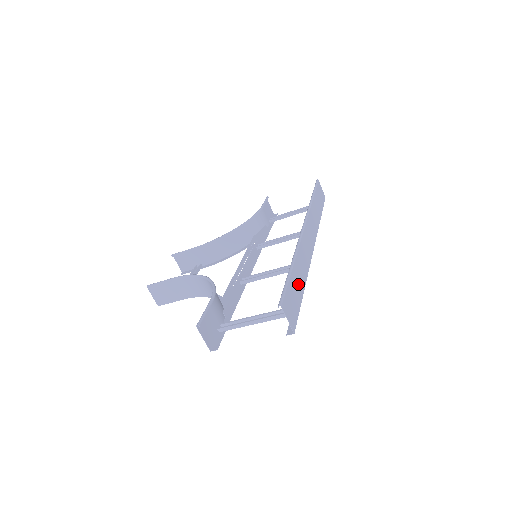
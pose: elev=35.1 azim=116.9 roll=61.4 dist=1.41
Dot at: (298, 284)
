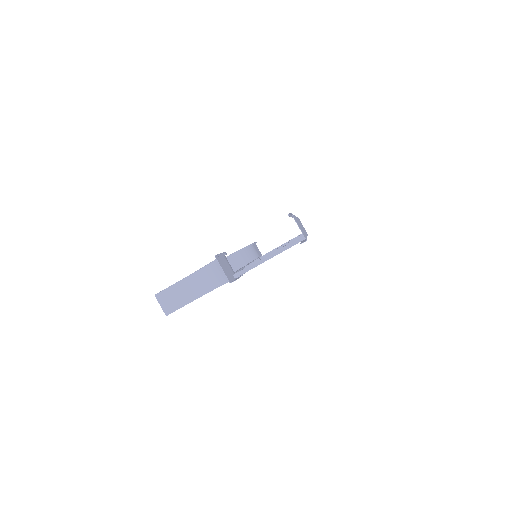
Dot at: occluded
